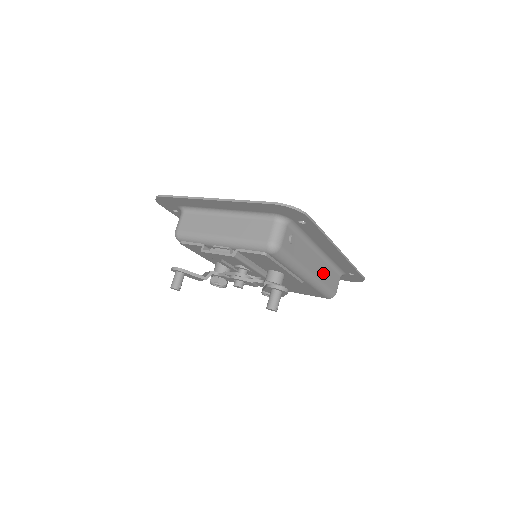
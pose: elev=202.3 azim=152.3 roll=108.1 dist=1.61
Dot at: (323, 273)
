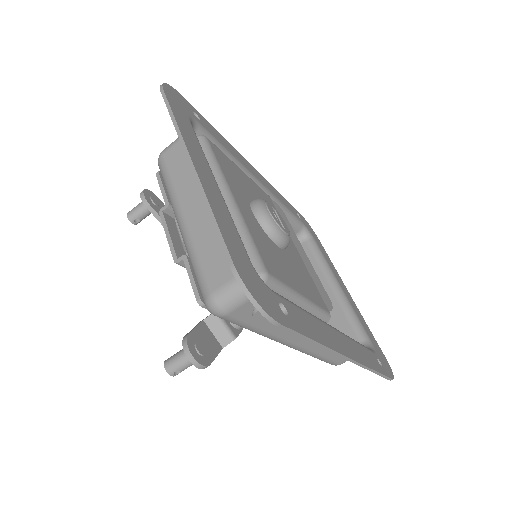
Dot at: occluded
